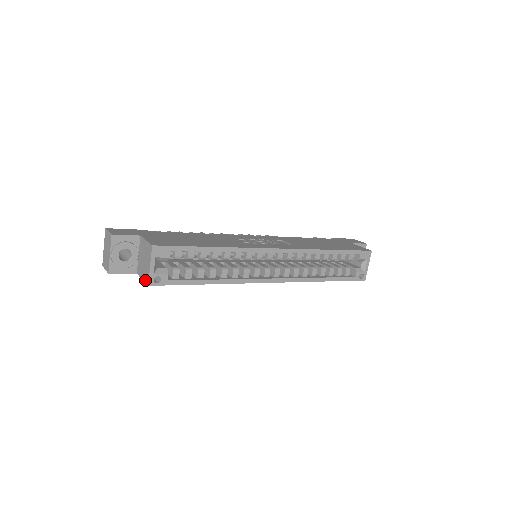
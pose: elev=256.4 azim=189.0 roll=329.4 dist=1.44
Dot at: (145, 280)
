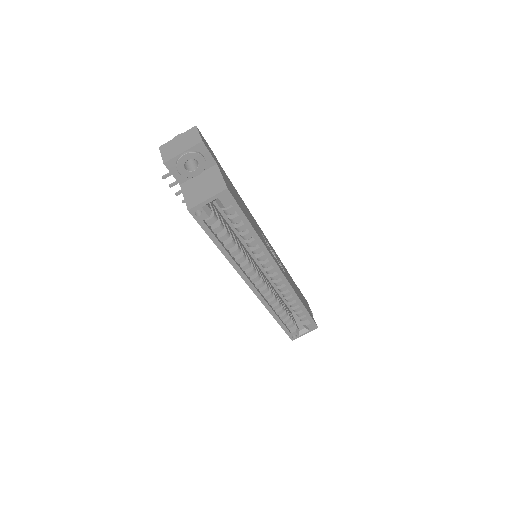
Dot at: (188, 202)
